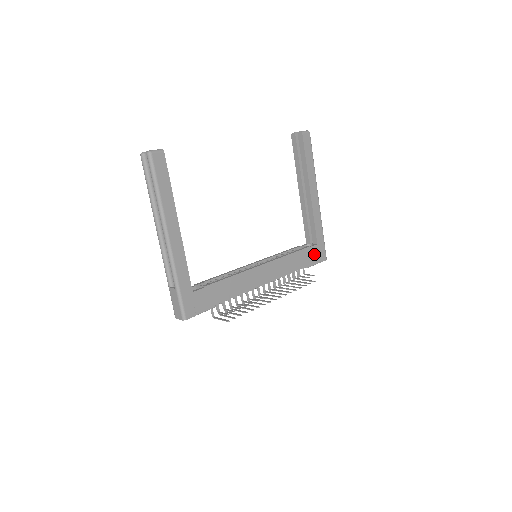
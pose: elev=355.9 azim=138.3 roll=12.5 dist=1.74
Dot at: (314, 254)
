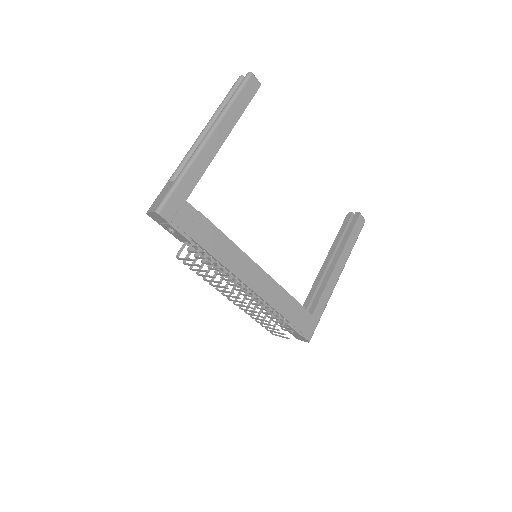
Dot at: (303, 320)
